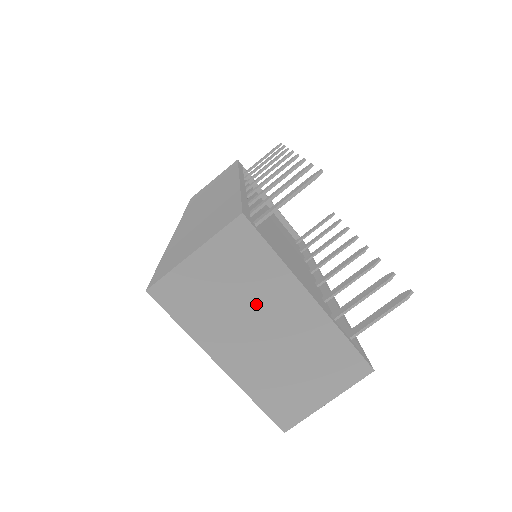
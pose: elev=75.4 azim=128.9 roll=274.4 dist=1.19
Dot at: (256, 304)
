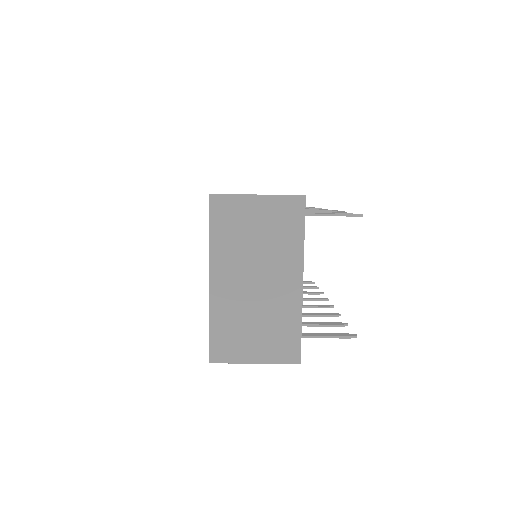
Dot at: (266, 258)
